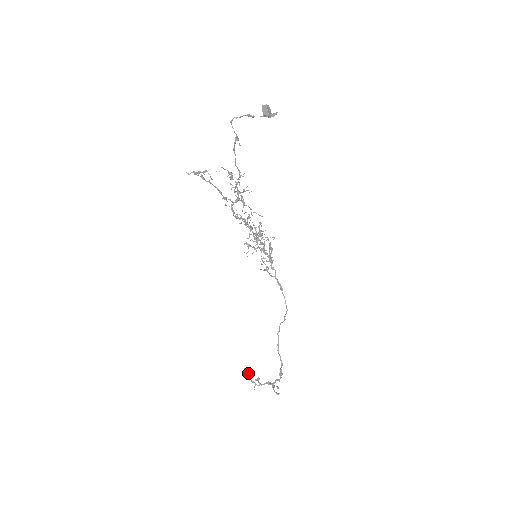
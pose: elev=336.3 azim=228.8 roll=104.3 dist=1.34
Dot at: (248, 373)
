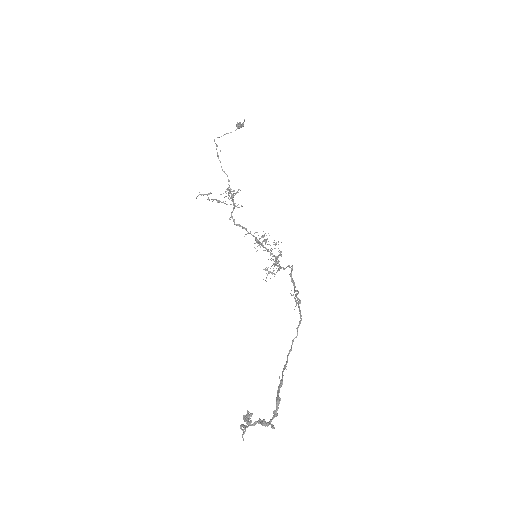
Dot at: (247, 424)
